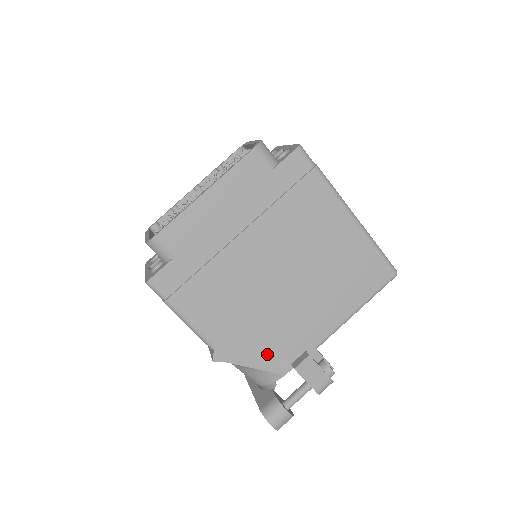
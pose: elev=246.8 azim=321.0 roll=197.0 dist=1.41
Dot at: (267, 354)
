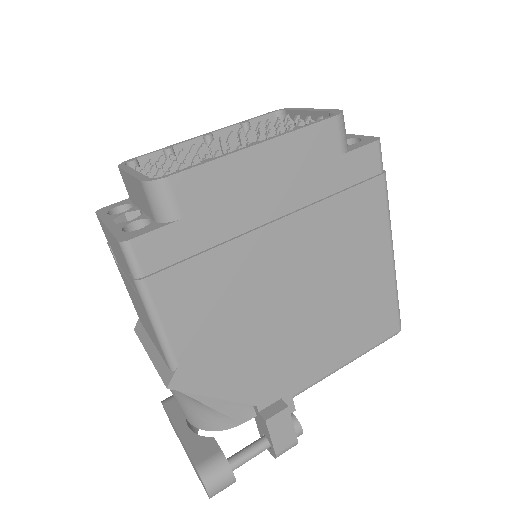
Dot at: (238, 393)
